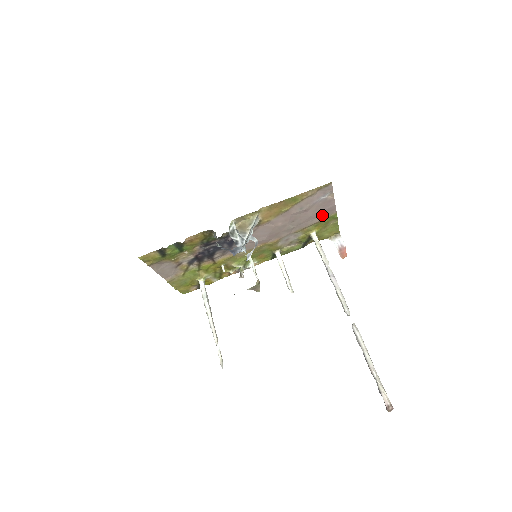
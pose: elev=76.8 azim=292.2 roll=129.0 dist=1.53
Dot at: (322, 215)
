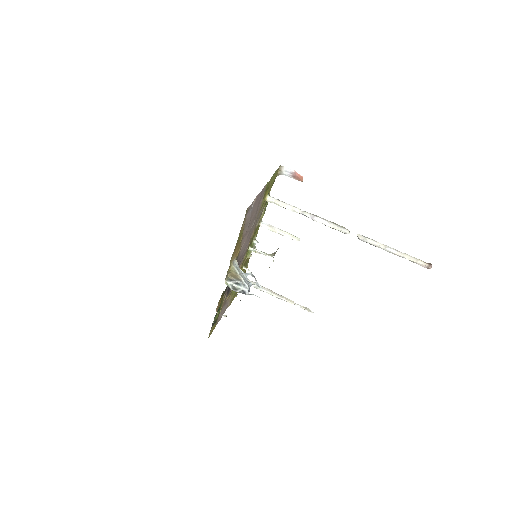
Dot at: (261, 198)
